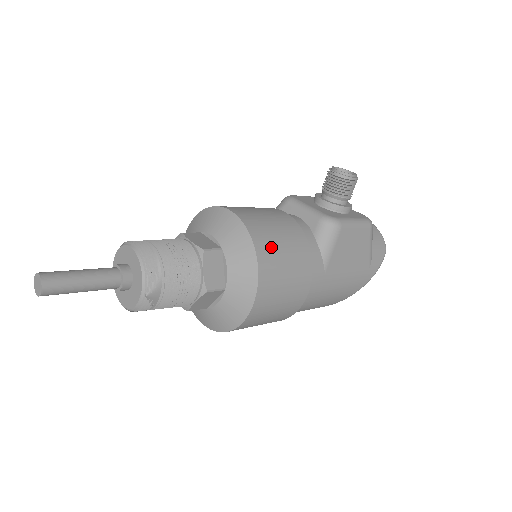
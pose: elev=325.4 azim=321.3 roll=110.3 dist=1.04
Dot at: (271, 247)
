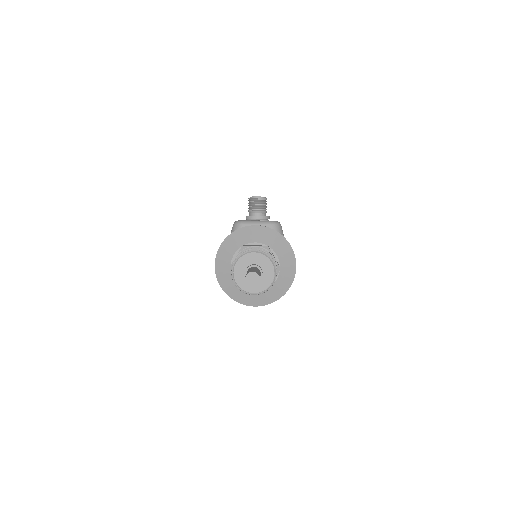
Dot at: occluded
